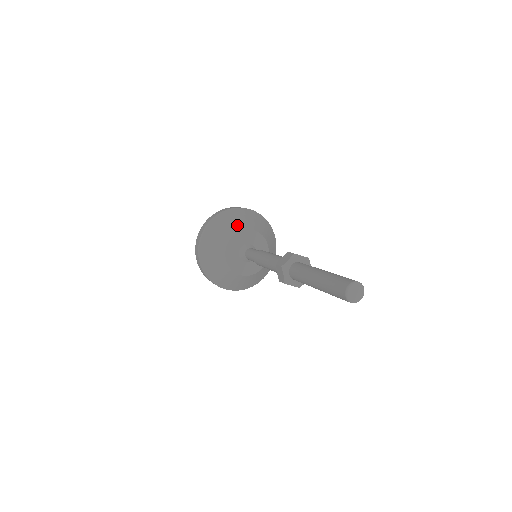
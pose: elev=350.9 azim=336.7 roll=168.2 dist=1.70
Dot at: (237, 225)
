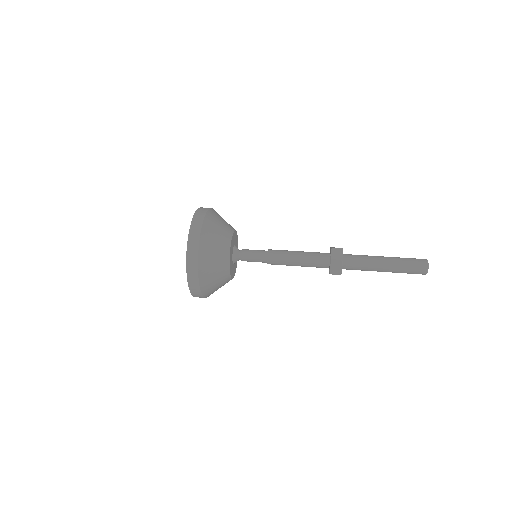
Dot at: (226, 230)
